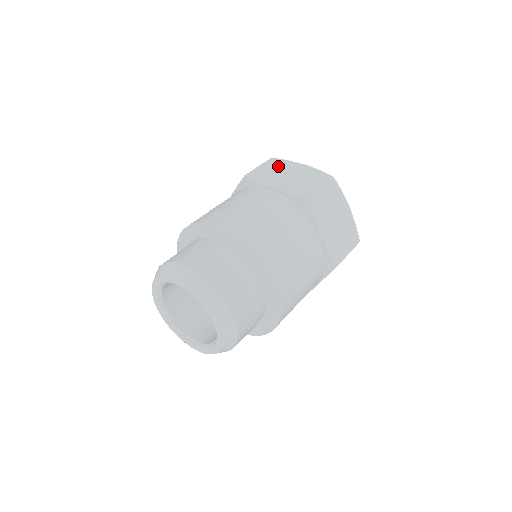
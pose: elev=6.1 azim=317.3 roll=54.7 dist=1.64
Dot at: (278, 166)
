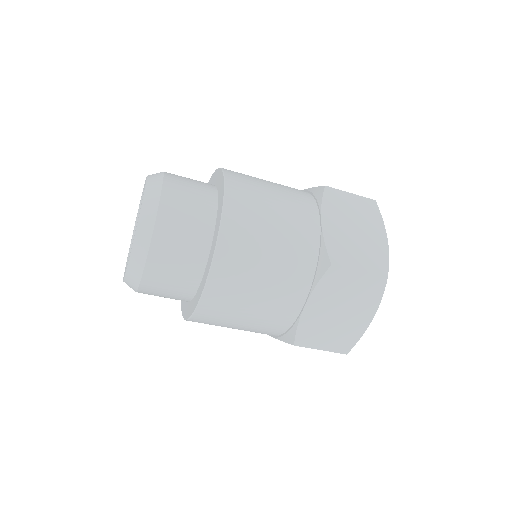
Dot at: (365, 212)
